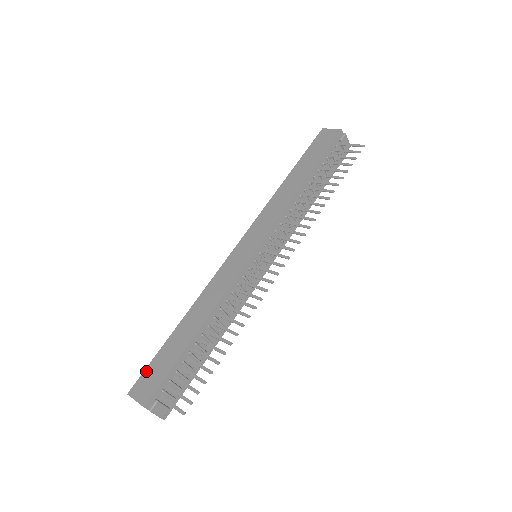
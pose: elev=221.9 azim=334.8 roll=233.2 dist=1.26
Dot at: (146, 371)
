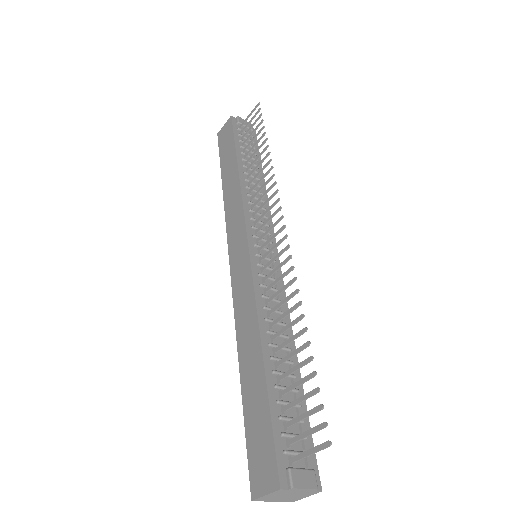
Dot at: (249, 454)
